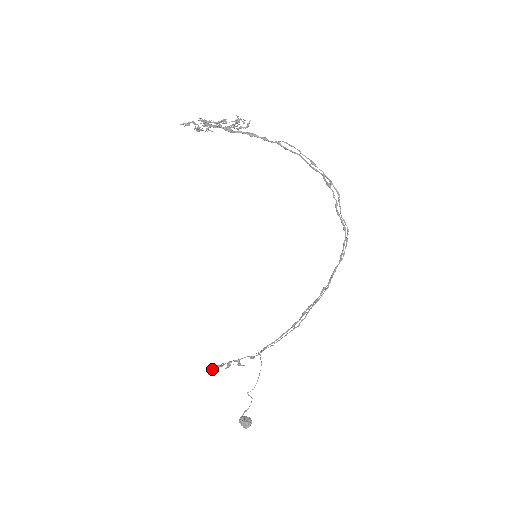
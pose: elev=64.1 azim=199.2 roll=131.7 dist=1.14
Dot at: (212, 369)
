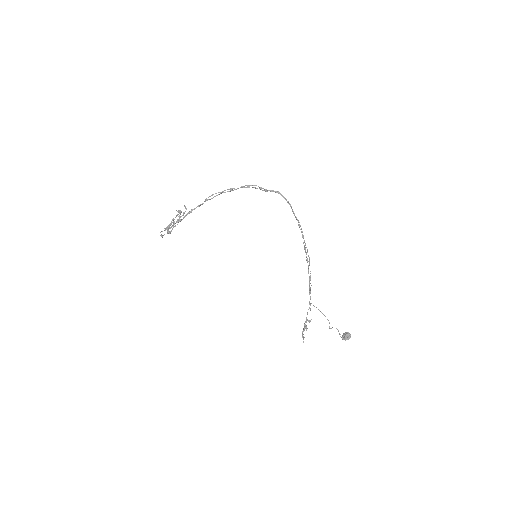
Dot at: (302, 337)
